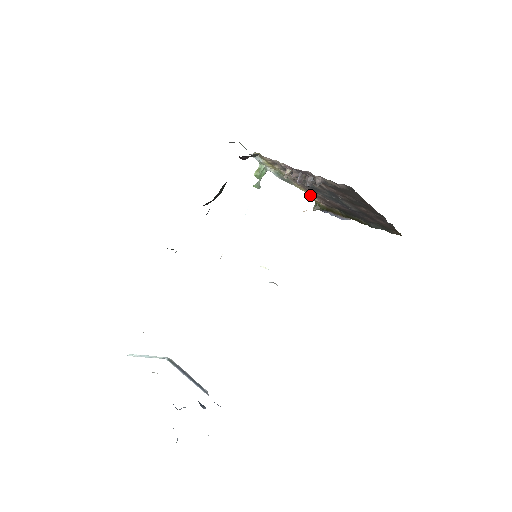
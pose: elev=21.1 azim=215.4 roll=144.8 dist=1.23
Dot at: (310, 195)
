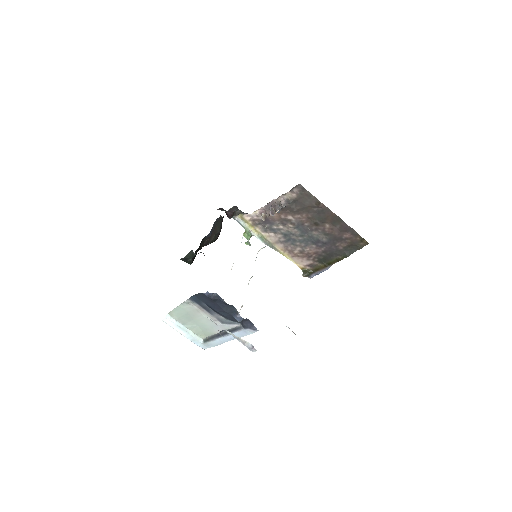
Dot at: (295, 263)
